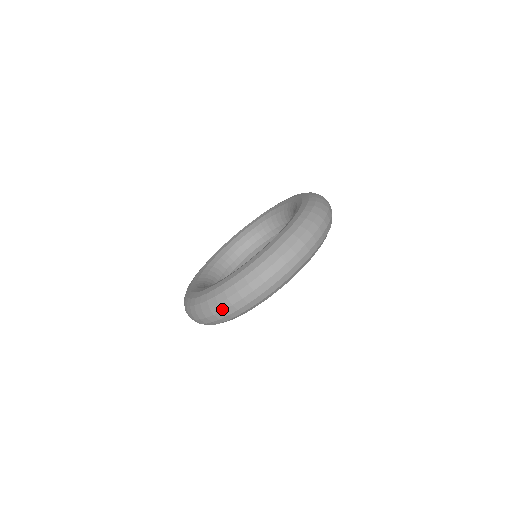
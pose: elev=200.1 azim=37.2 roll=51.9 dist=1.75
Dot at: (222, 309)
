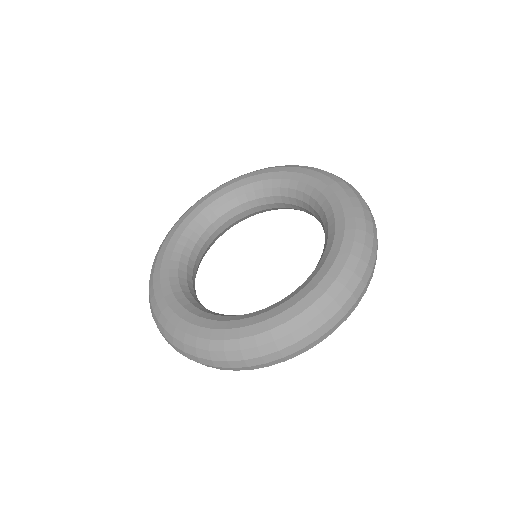
Dot at: (283, 356)
